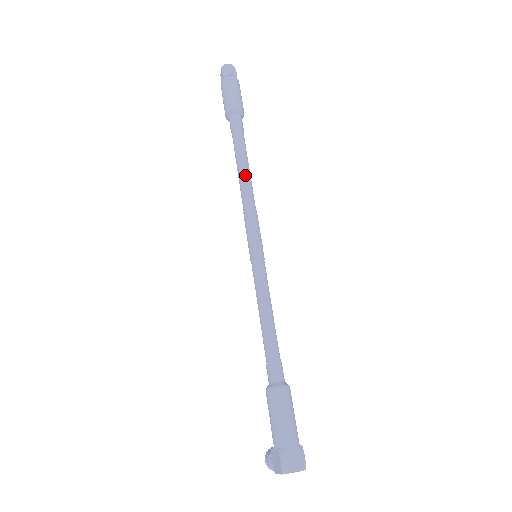
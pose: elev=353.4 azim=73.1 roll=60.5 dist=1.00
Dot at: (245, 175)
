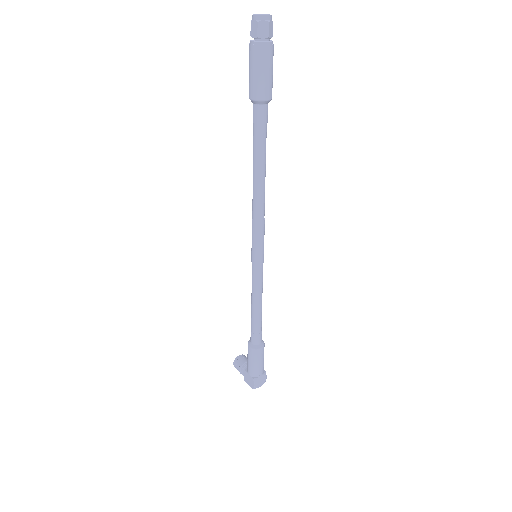
Dot at: (262, 185)
